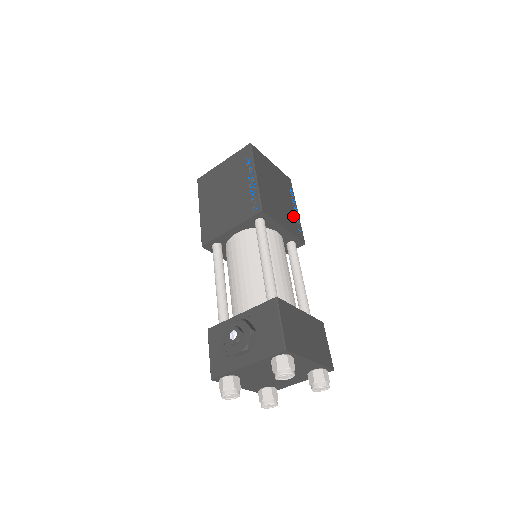
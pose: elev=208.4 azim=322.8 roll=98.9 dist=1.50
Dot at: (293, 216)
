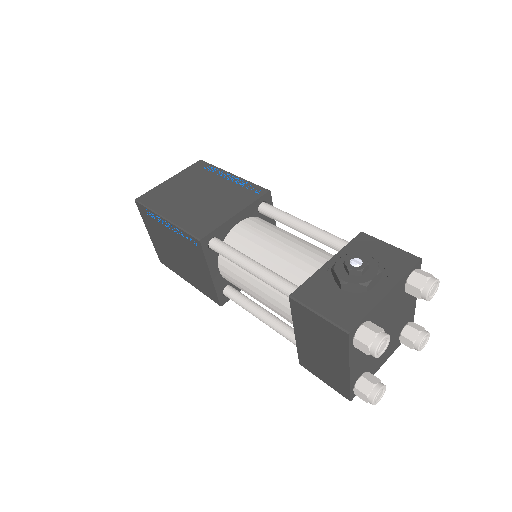
Dot at: occluded
